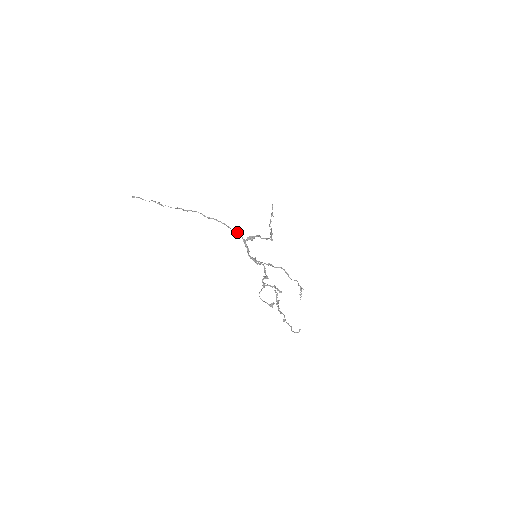
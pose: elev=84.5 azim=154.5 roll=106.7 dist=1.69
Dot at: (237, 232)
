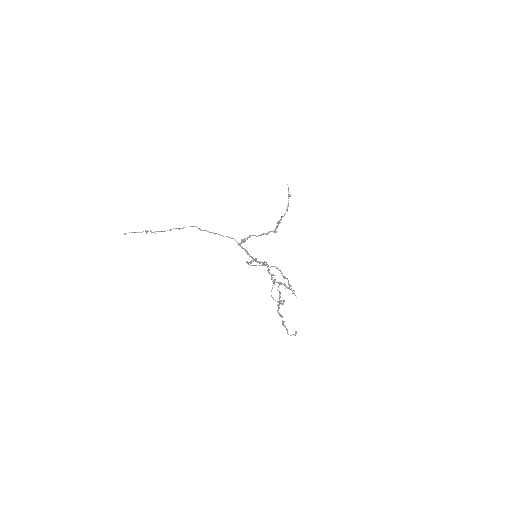
Dot at: occluded
